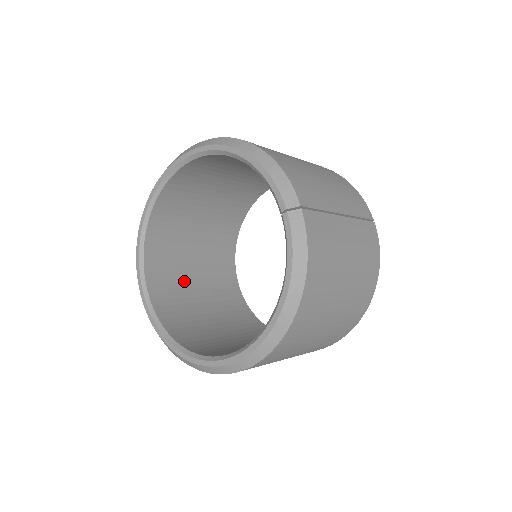
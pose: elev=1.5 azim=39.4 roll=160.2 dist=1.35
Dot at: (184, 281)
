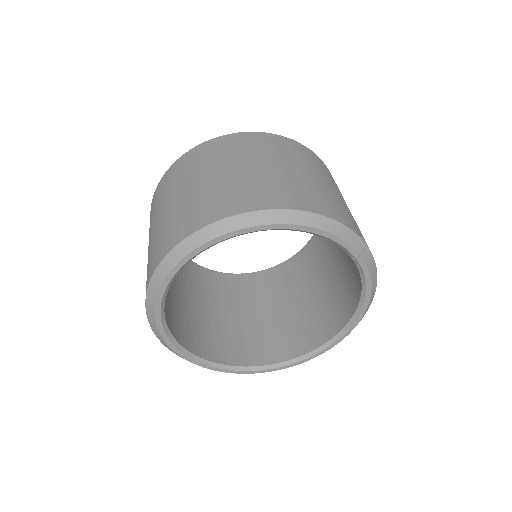
Dot at: (186, 310)
